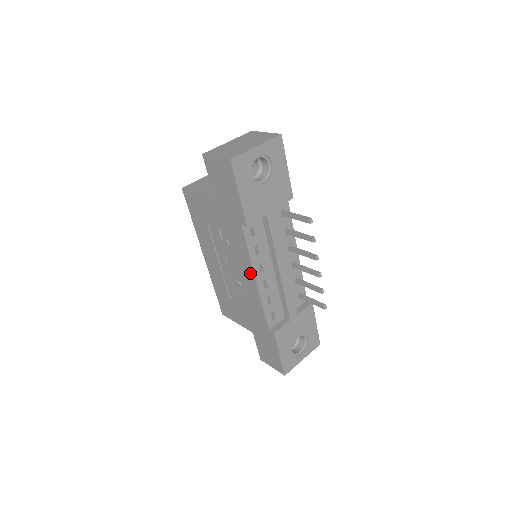
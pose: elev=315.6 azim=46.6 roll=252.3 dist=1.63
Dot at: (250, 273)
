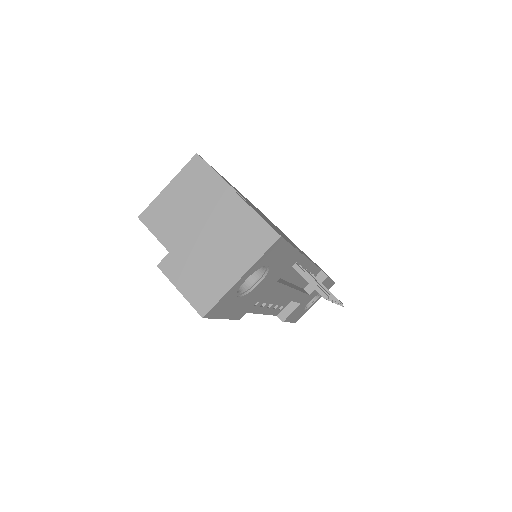
Dot at: occluded
